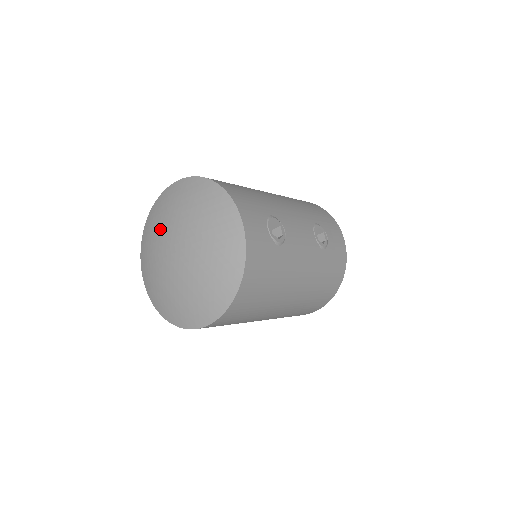
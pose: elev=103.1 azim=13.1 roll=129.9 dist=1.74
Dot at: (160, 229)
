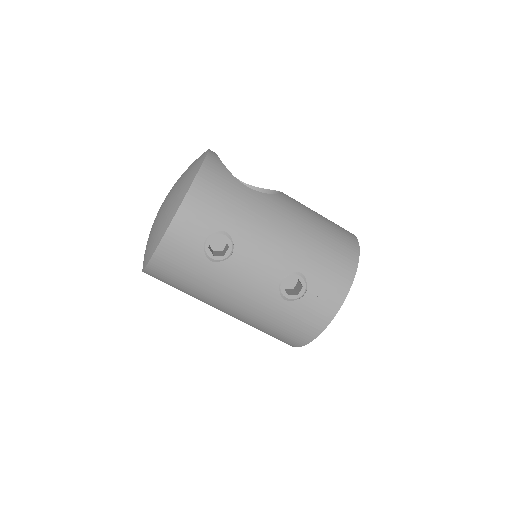
Dot at: occluded
